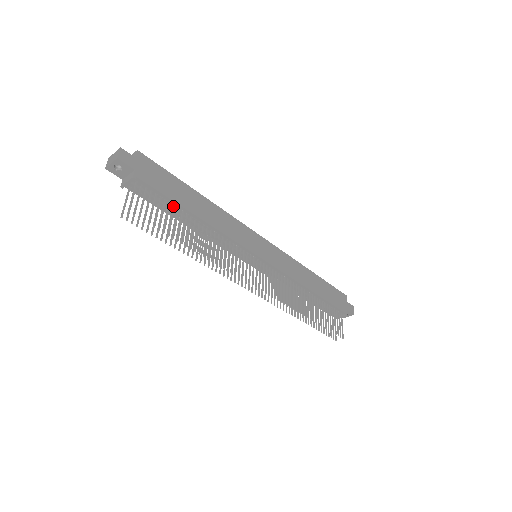
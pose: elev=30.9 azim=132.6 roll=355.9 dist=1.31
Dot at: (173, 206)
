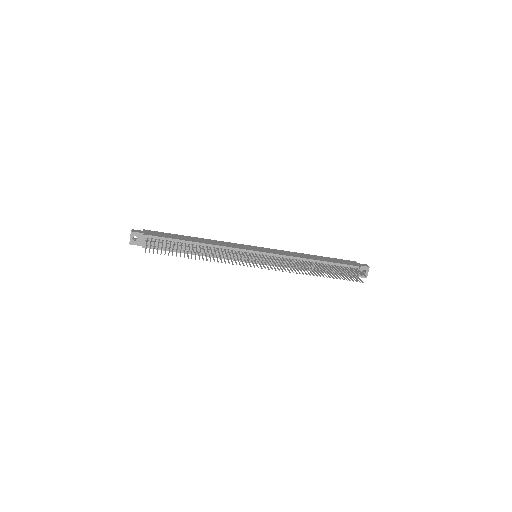
Dot at: (177, 243)
